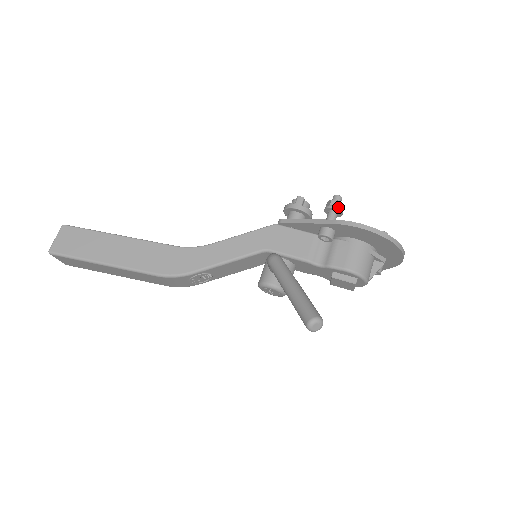
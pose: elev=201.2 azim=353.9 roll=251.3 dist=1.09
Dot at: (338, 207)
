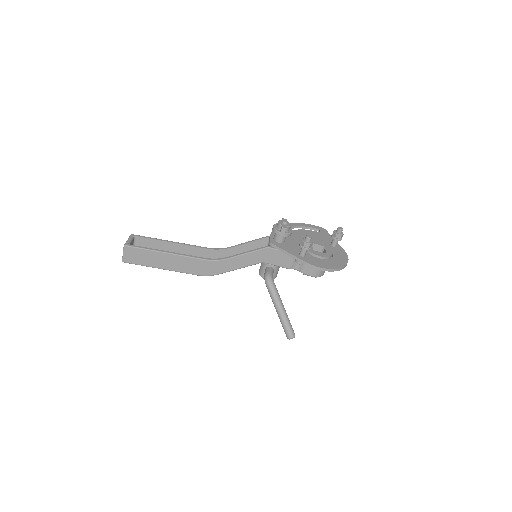
Dot at: (308, 248)
